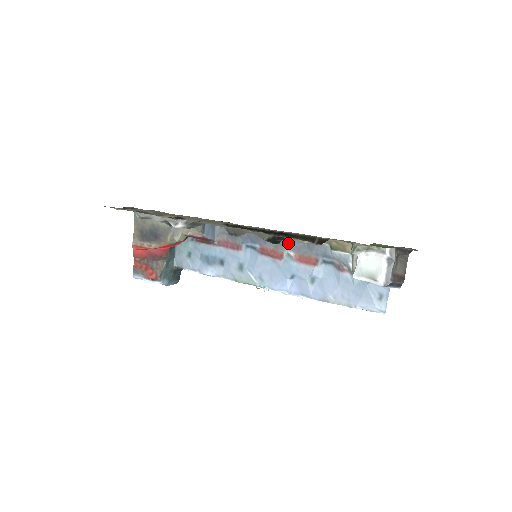
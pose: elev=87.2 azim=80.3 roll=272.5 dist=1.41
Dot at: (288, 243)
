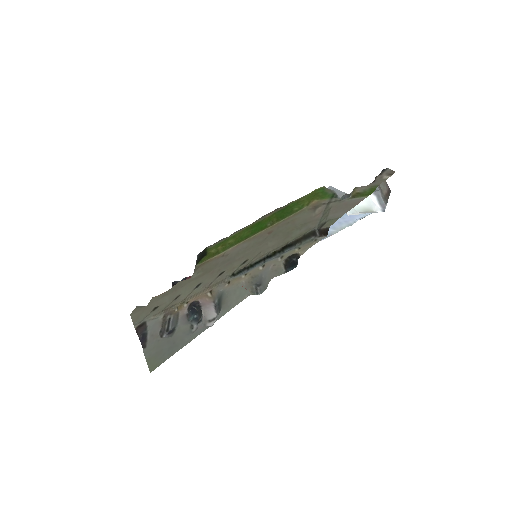
Dot at: occluded
